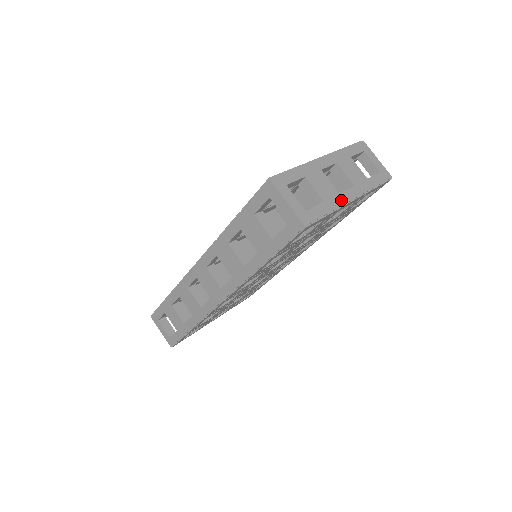
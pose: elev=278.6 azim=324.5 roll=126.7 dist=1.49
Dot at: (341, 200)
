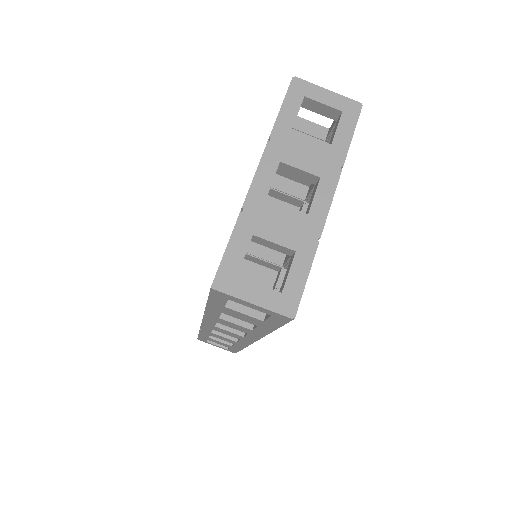
Dot at: (315, 224)
